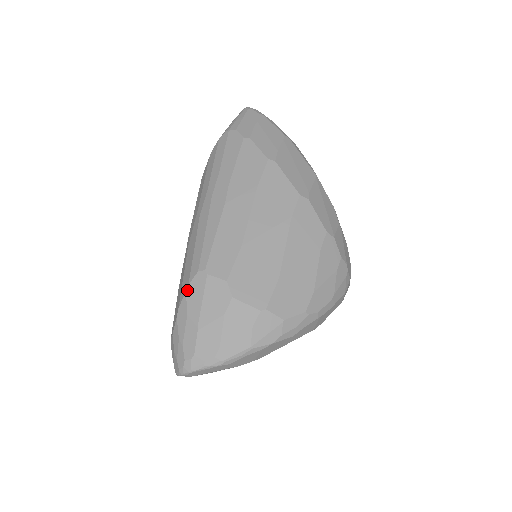
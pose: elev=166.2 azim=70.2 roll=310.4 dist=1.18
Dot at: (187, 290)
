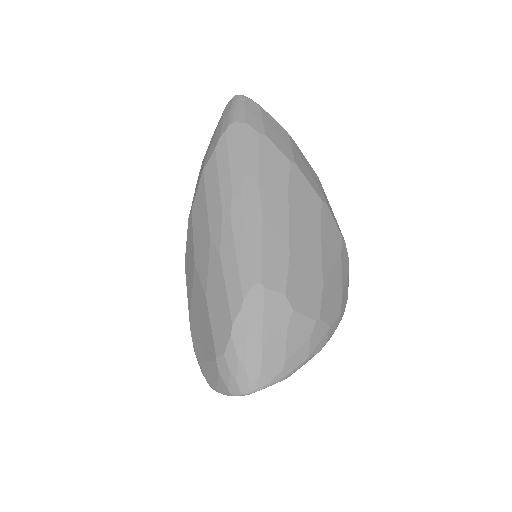
Dot at: (243, 306)
